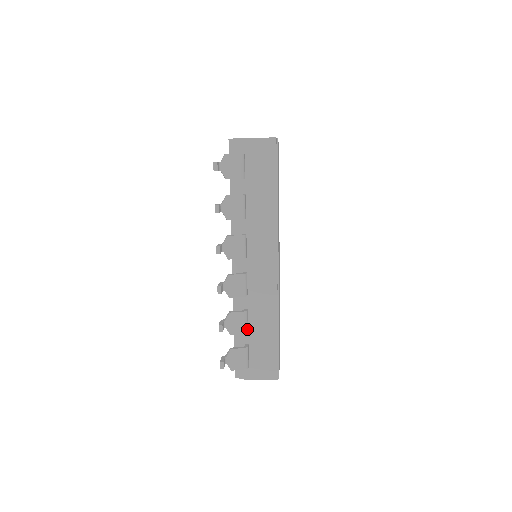
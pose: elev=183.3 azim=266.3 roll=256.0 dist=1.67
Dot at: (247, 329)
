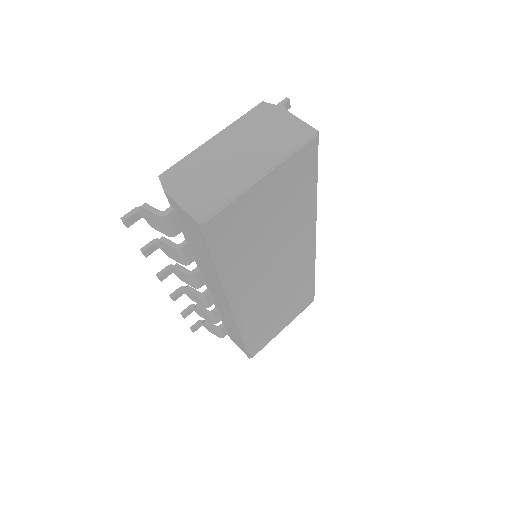
Dot at: (216, 322)
